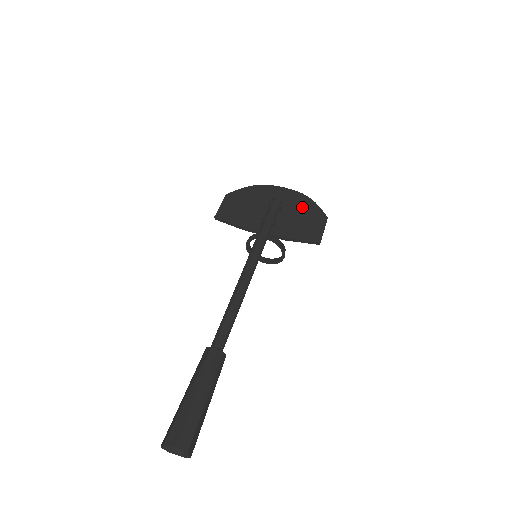
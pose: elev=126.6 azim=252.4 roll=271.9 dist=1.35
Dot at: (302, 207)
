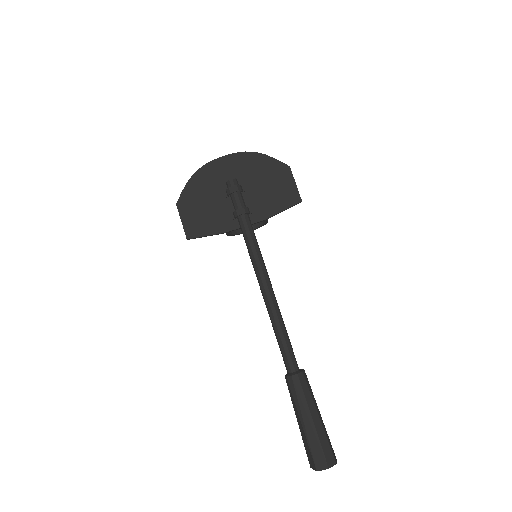
Dot at: (258, 170)
